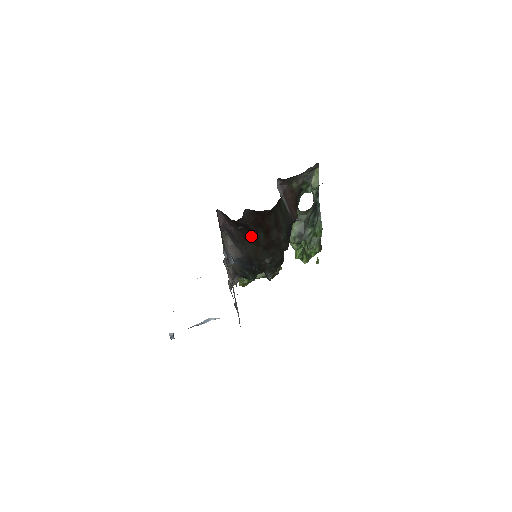
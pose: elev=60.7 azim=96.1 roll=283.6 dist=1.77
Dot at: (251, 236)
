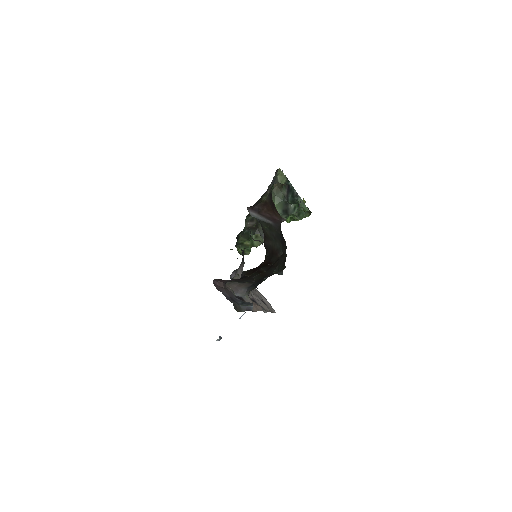
Dot at: (254, 274)
